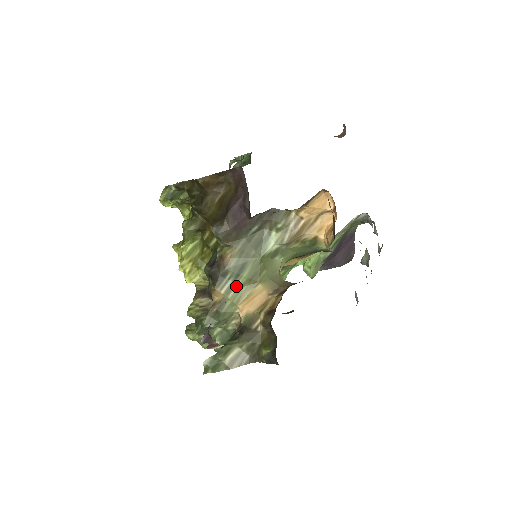
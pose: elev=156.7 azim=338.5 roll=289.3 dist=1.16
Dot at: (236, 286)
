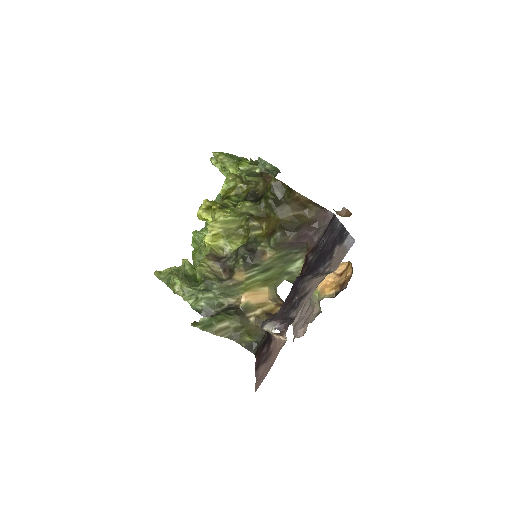
Dot at: (255, 278)
